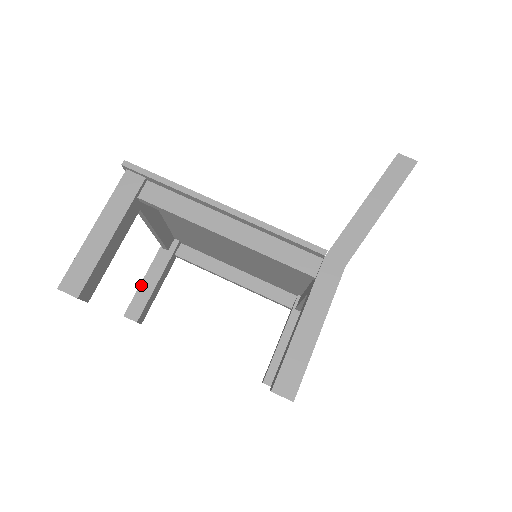
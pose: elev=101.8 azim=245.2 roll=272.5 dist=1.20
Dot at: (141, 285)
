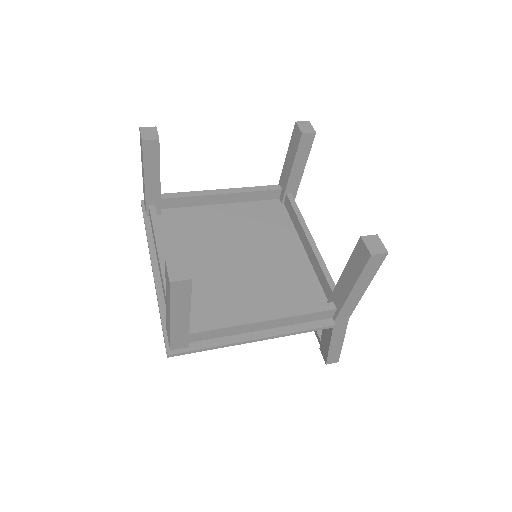
Dot at: occluded
